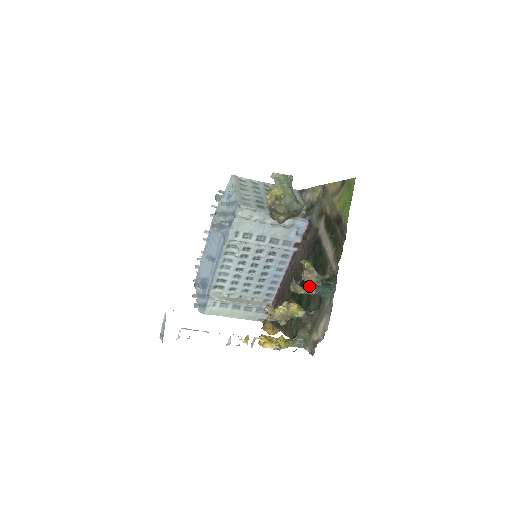
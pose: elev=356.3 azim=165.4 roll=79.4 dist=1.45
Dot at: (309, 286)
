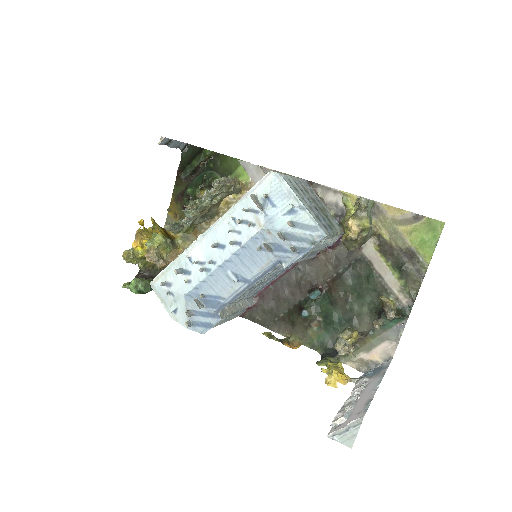
Dot at: (381, 319)
